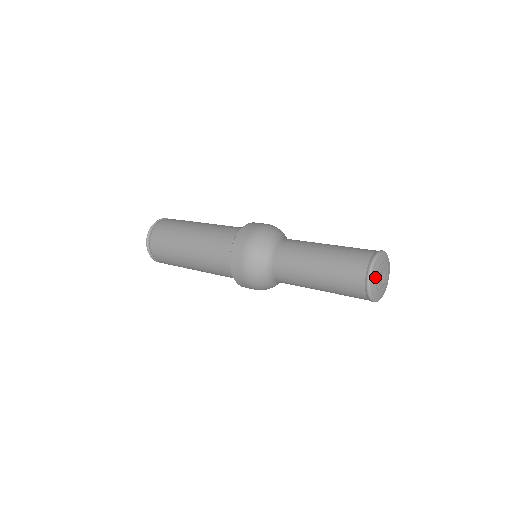
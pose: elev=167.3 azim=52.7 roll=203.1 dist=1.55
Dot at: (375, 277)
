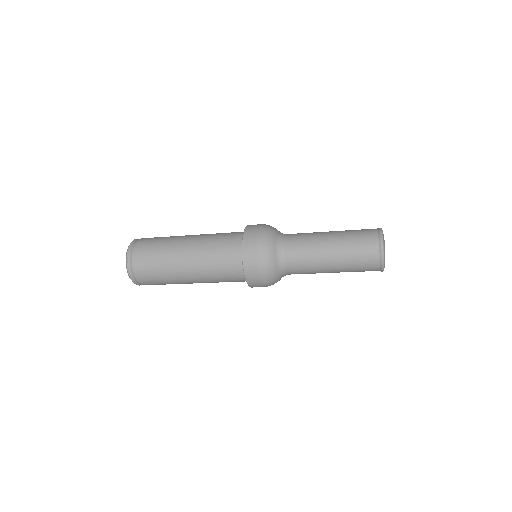
Dot at: occluded
